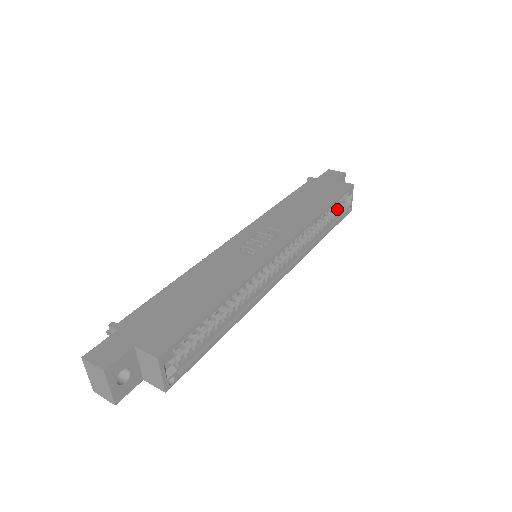
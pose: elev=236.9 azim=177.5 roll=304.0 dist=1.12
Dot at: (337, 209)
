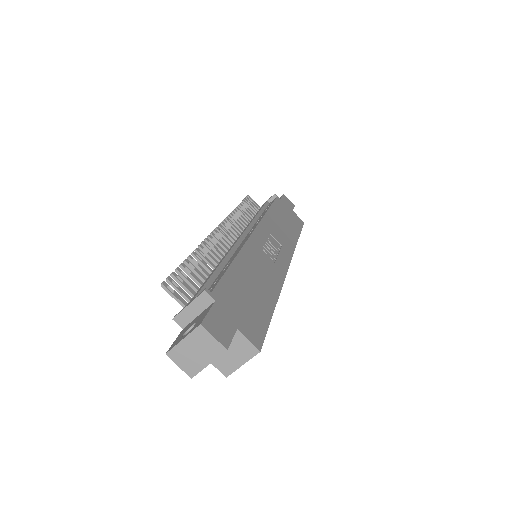
Dot at: occluded
